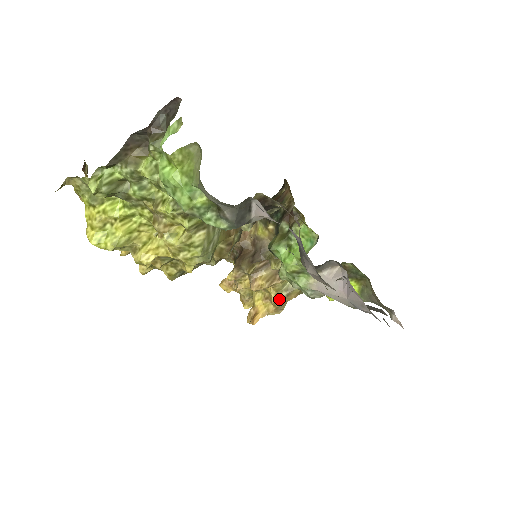
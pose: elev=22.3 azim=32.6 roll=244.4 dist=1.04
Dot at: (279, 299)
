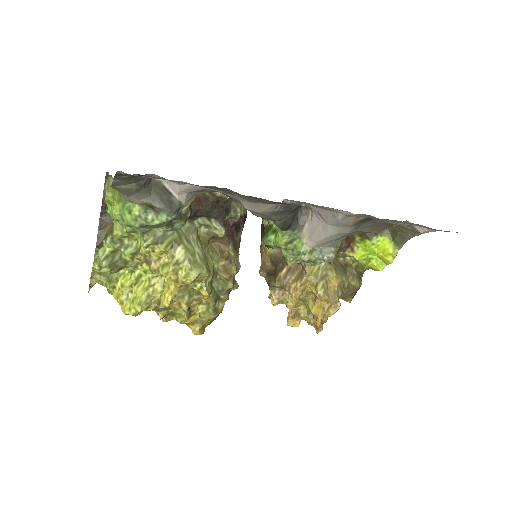
Dot at: (320, 290)
